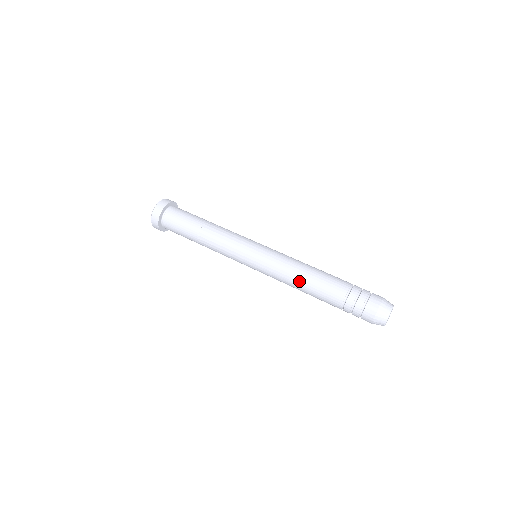
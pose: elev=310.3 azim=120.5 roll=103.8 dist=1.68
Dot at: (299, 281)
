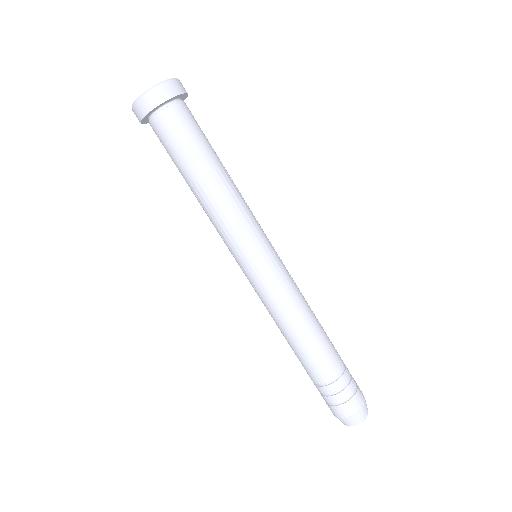
Dot at: occluded
